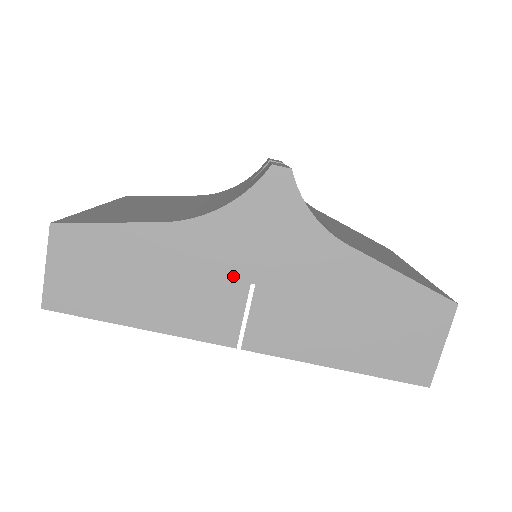
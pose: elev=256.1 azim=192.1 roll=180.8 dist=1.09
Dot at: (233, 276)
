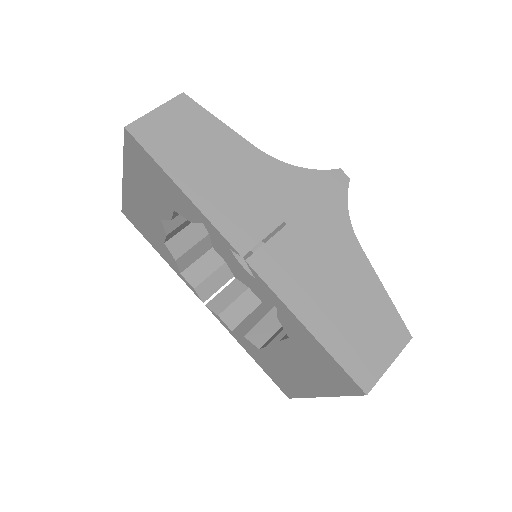
Dot at: (276, 208)
